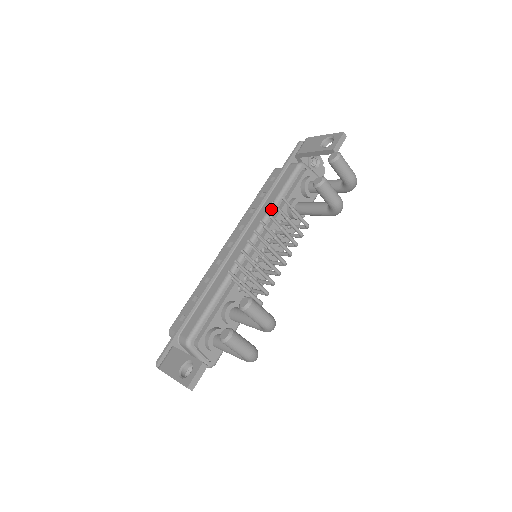
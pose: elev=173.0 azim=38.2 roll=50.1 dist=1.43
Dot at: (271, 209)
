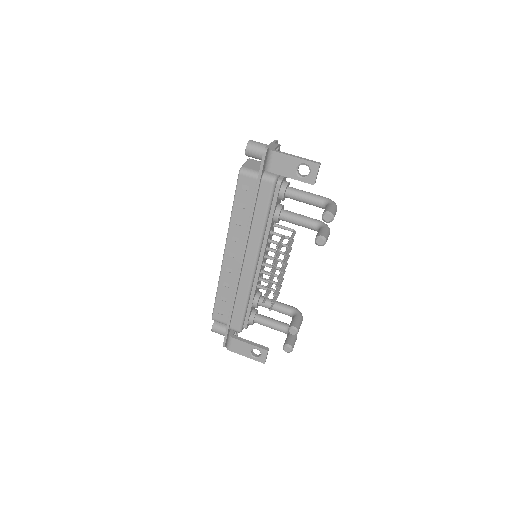
Dot at: (263, 231)
